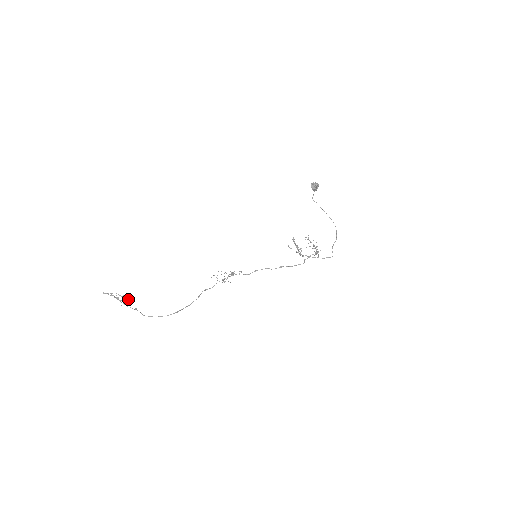
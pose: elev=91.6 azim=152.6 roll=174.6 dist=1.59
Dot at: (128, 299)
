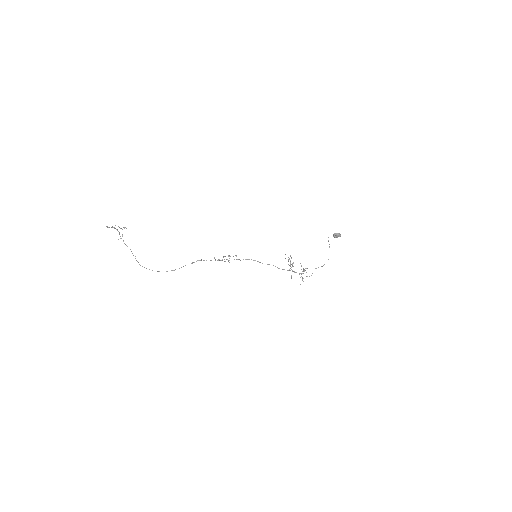
Dot at: occluded
